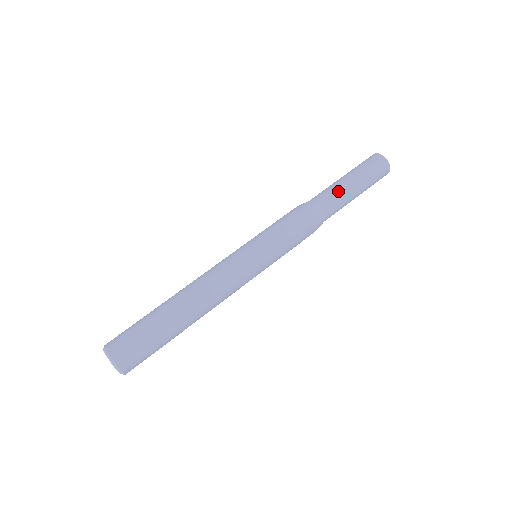
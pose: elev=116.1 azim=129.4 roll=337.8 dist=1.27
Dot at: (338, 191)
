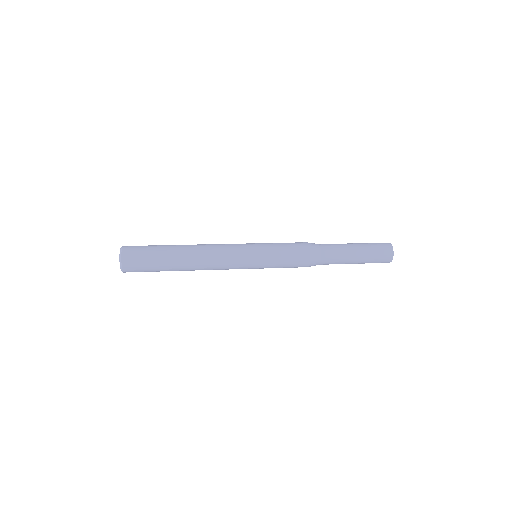
Dot at: (341, 247)
